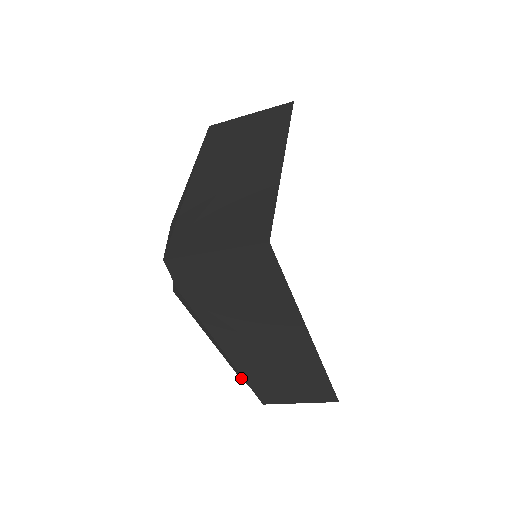
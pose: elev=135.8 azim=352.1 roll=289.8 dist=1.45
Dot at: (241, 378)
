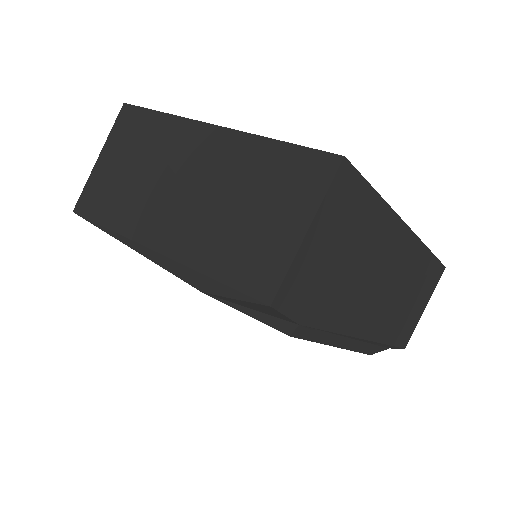
Dot at: (372, 353)
